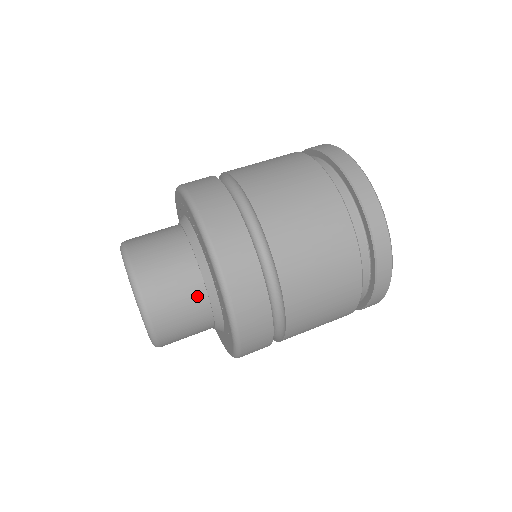
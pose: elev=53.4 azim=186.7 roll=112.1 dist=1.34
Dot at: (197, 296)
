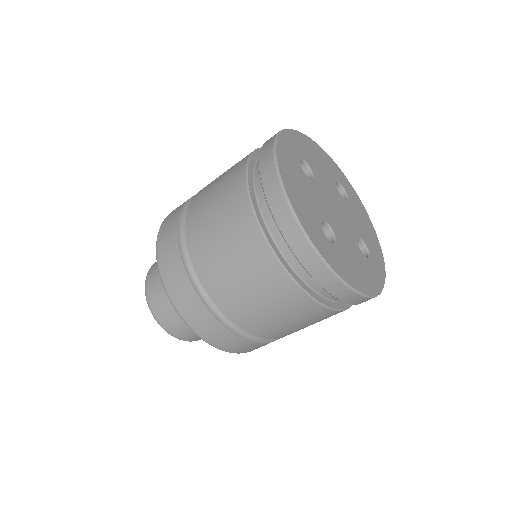
Dot at: occluded
